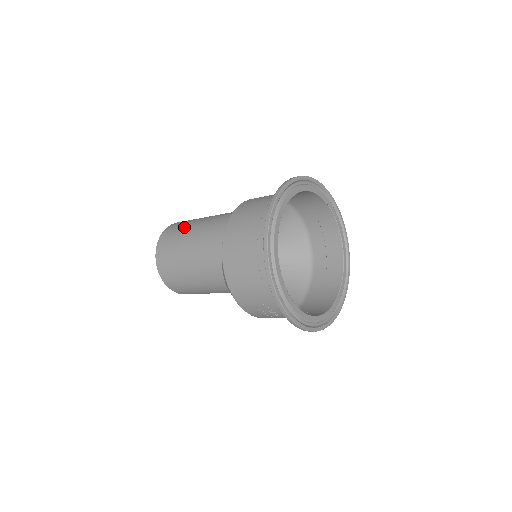
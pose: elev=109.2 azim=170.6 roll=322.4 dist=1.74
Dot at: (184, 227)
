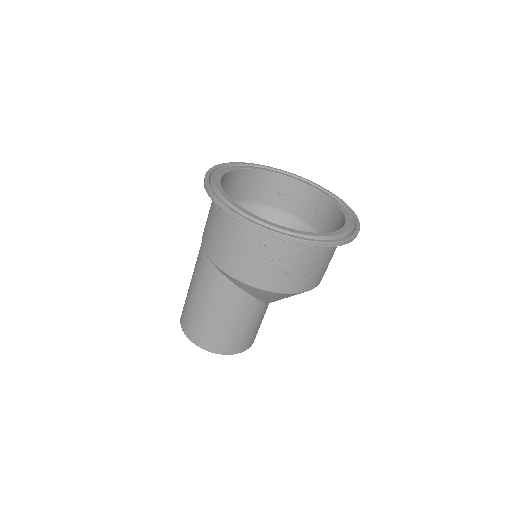
Dot at: occluded
